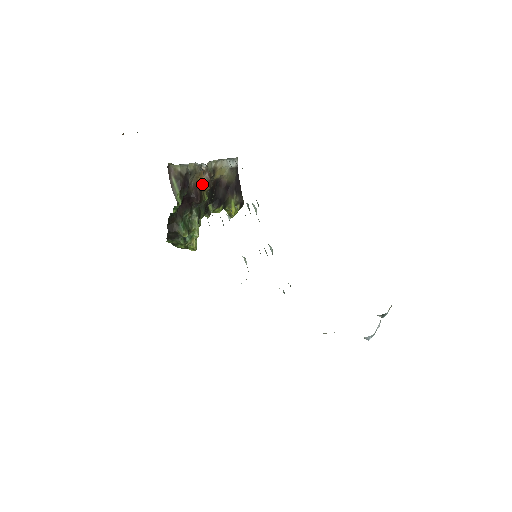
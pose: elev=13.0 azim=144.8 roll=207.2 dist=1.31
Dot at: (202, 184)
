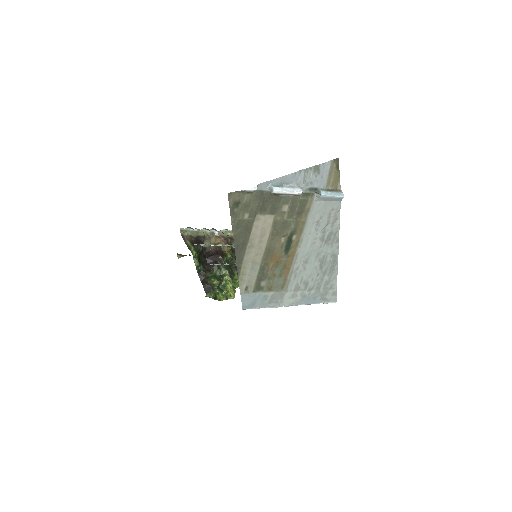
Dot at: (220, 246)
